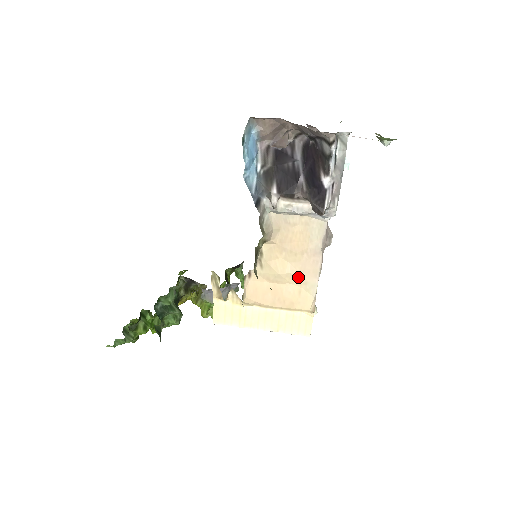
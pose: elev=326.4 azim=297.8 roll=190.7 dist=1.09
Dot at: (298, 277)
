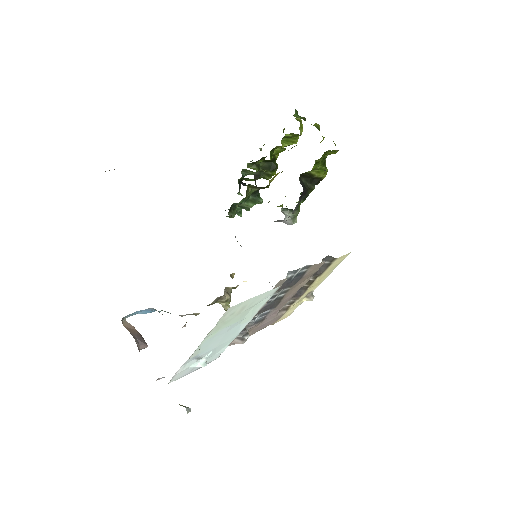
Dot at: occluded
